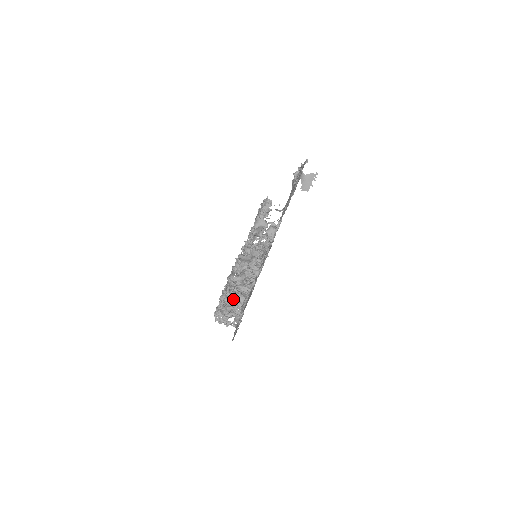
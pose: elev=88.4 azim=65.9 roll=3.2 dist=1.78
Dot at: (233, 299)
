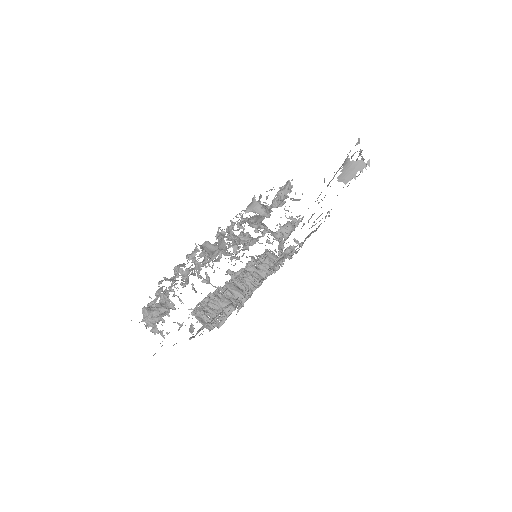
Dot at: (216, 304)
